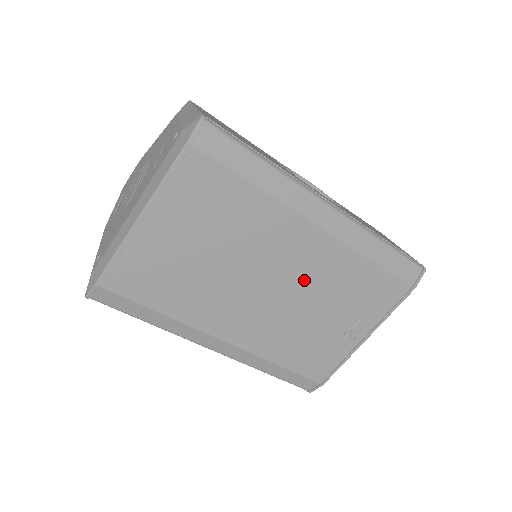
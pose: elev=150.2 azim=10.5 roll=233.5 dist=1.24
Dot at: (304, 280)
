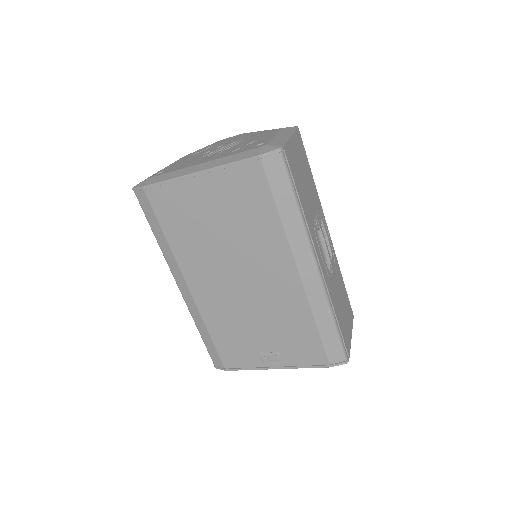
Dot at: (264, 297)
